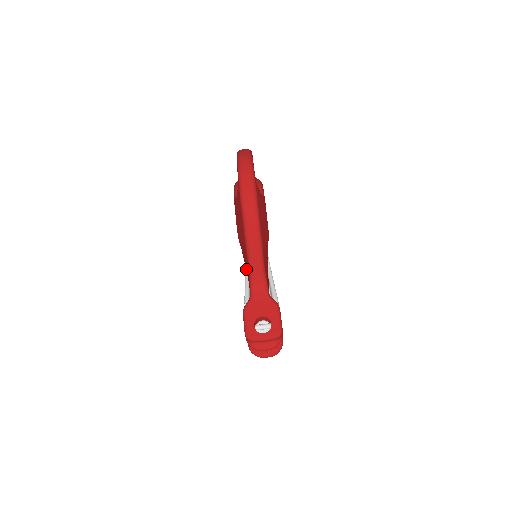
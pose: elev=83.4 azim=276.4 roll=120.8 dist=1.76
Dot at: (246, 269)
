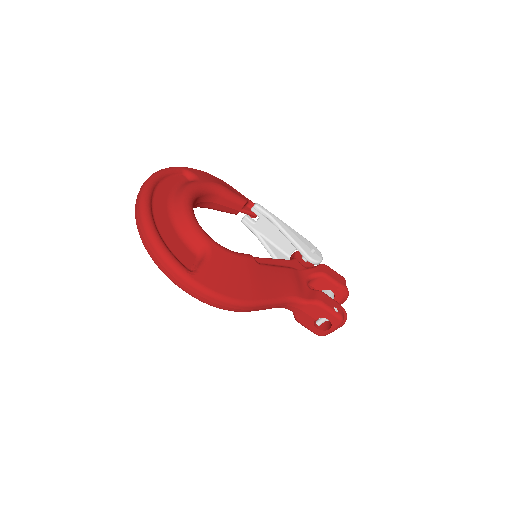
Dot at: occluded
